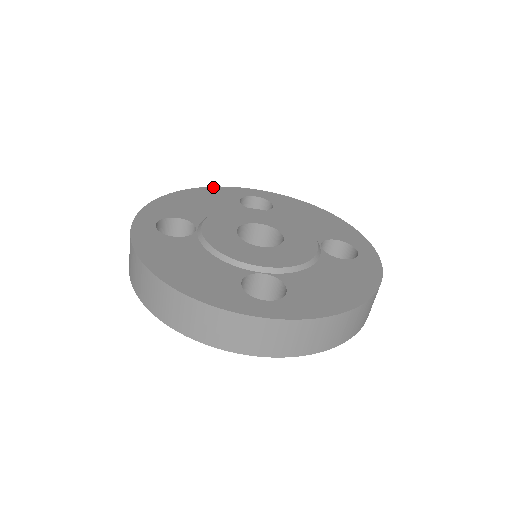
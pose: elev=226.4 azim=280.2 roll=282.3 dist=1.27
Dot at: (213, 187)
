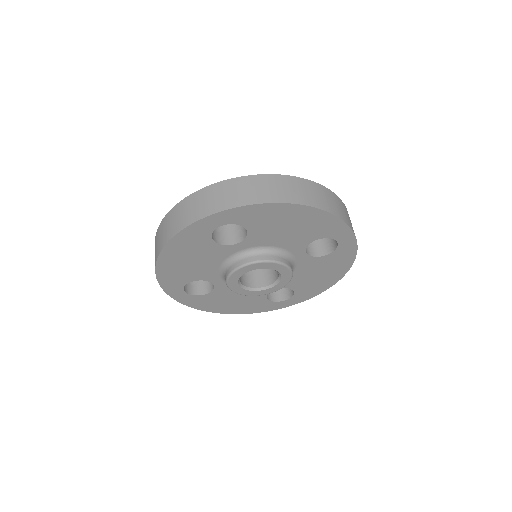
Dot at: occluded
